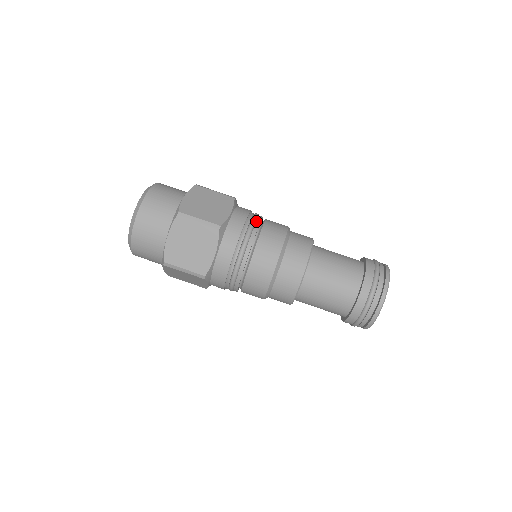
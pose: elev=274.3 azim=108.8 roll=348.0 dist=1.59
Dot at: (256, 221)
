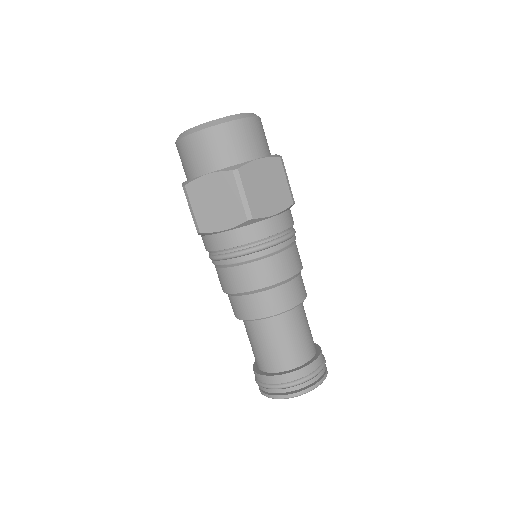
Dot at: occluded
